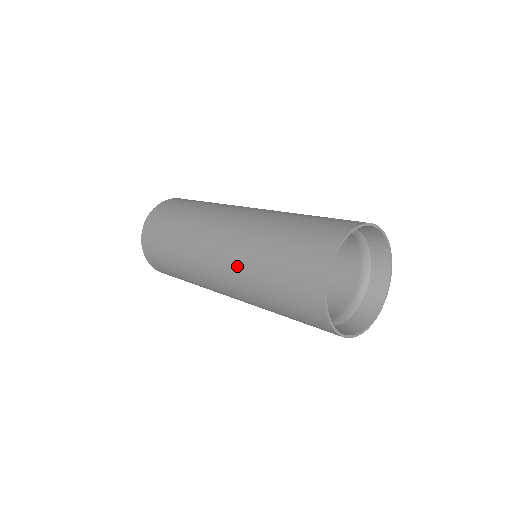
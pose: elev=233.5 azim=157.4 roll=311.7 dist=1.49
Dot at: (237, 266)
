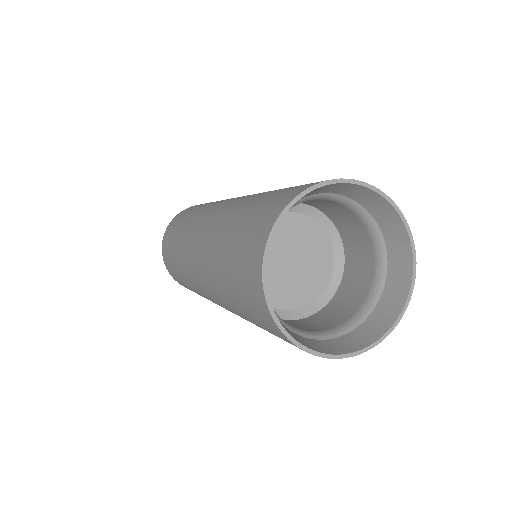
Dot at: (208, 275)
